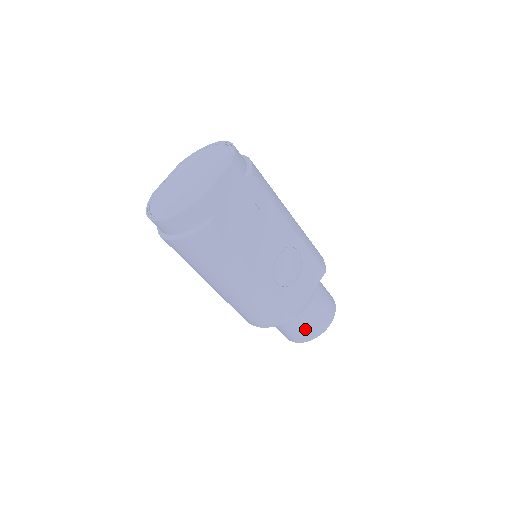
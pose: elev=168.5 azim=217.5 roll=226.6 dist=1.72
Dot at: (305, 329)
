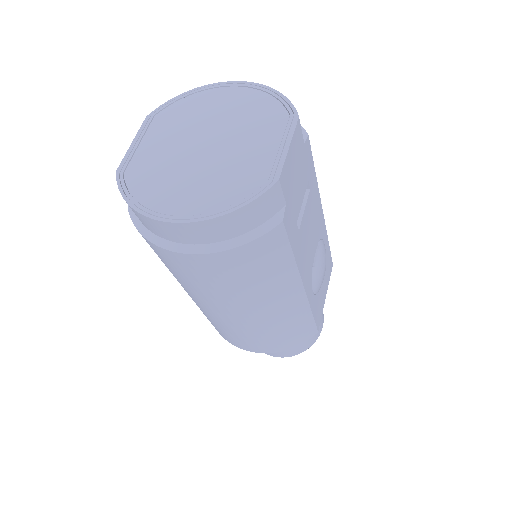
Dot at: occluded
